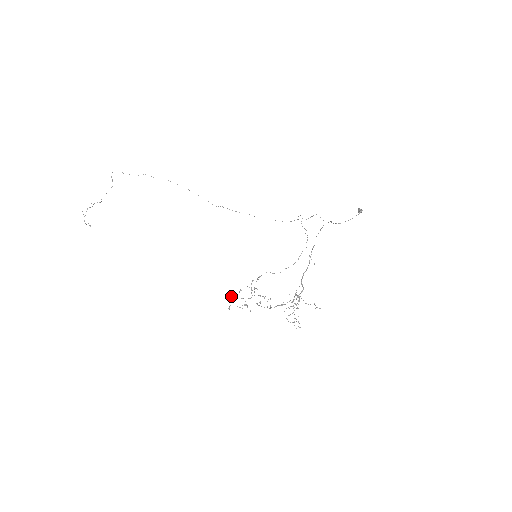
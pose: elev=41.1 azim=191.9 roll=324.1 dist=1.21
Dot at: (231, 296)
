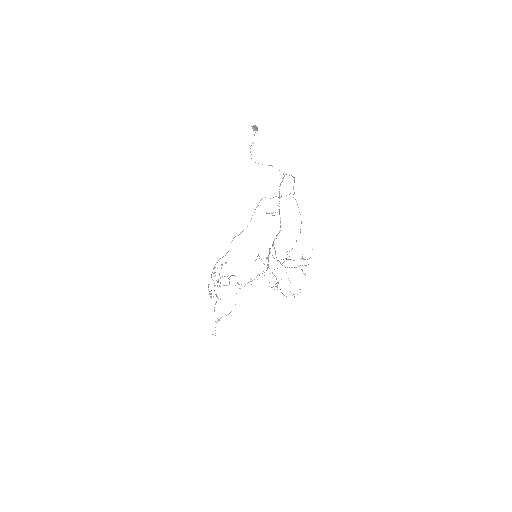
Dot at: (210, 297)
